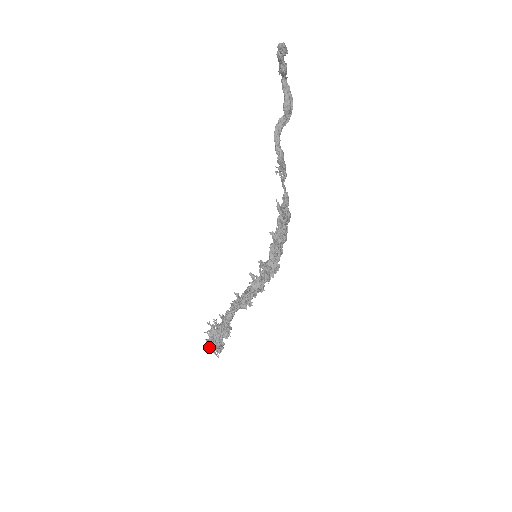
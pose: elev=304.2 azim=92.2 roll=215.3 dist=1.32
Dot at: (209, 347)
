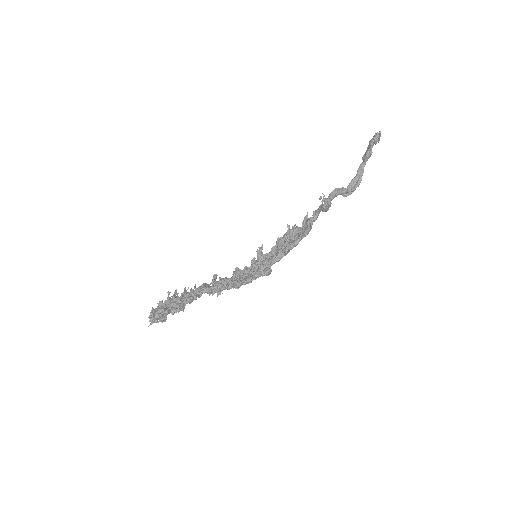
Dot at: occluded
